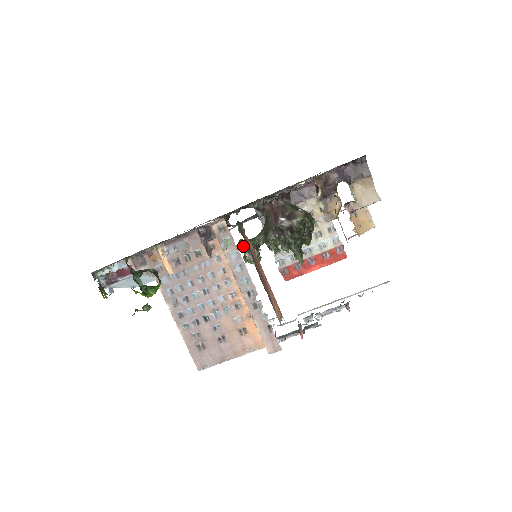
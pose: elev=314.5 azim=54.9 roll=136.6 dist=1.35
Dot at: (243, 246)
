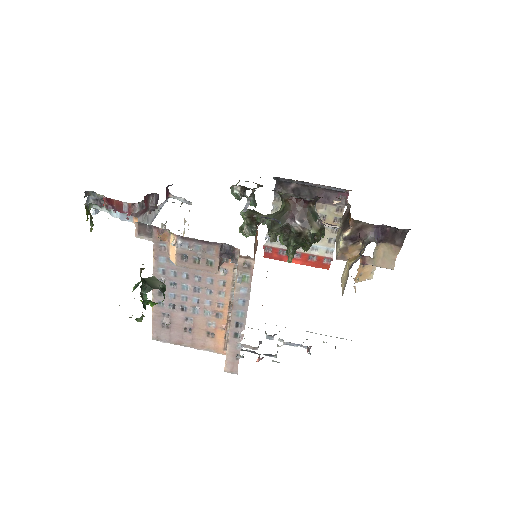
Dot at: (246, 218)
